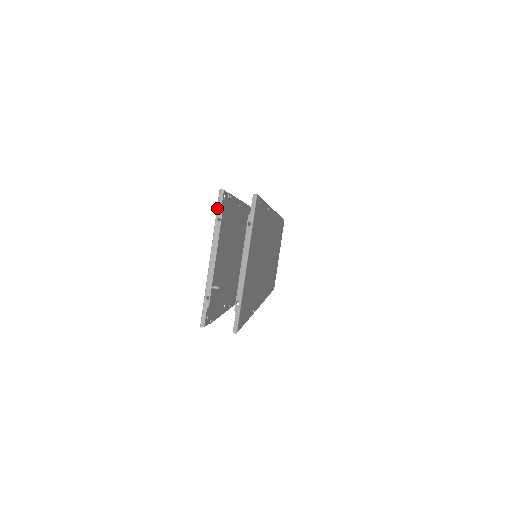
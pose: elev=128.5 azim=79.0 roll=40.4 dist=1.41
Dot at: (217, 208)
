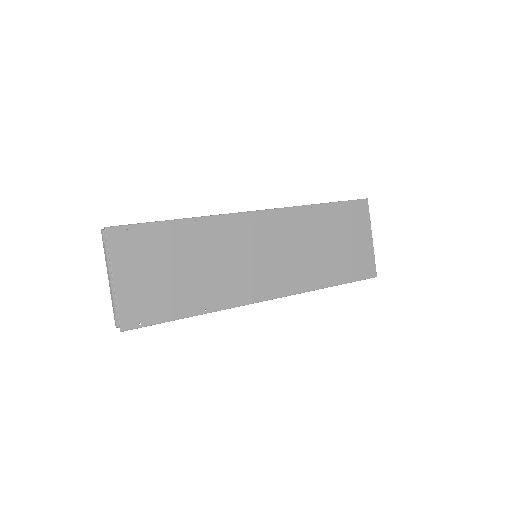
Dot at: (103, 243)
